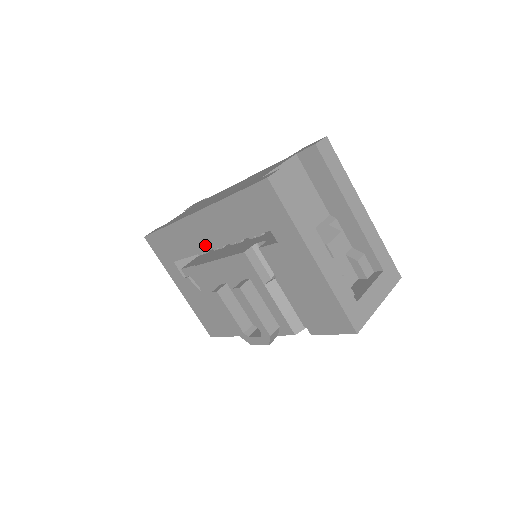
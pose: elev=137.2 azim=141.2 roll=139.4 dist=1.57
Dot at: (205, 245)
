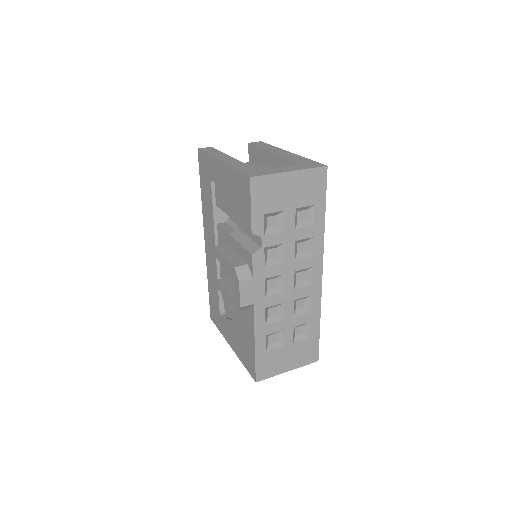
Dot at: (214, 258)
